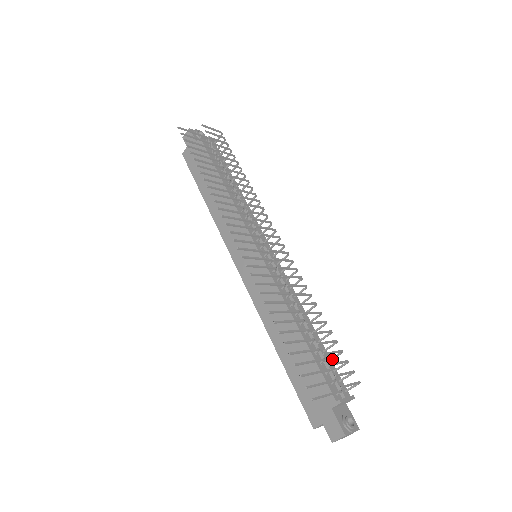
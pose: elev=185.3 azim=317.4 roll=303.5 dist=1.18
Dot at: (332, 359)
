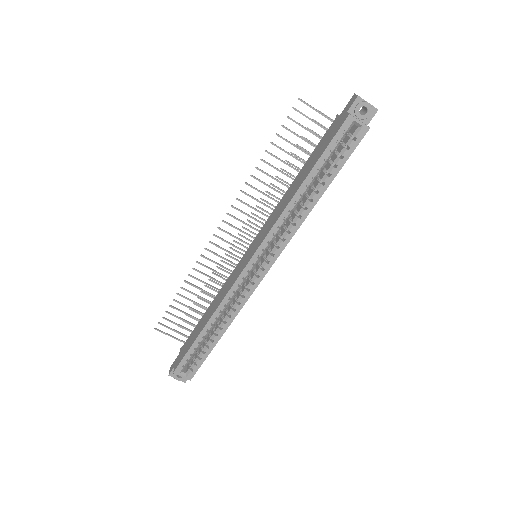
Dot at: occluded
